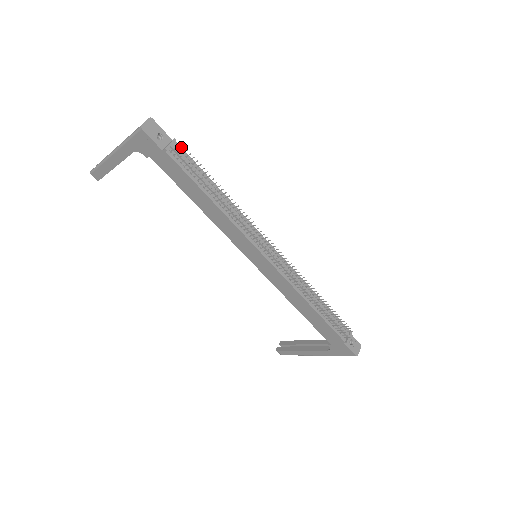
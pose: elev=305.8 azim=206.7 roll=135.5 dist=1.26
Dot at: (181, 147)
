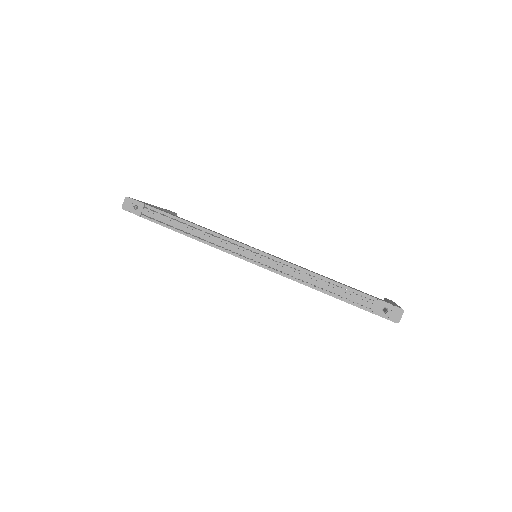
Dot at: (147, 209)
